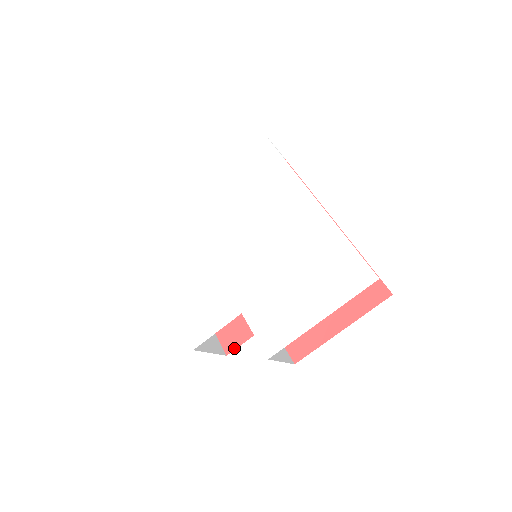
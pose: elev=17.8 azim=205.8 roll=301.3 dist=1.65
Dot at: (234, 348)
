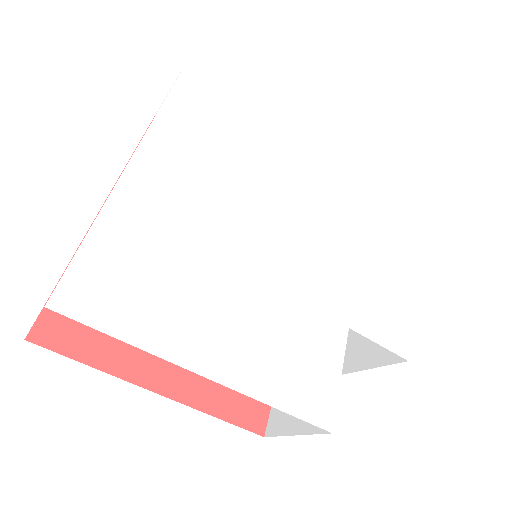
Dot at: (266, 417)
